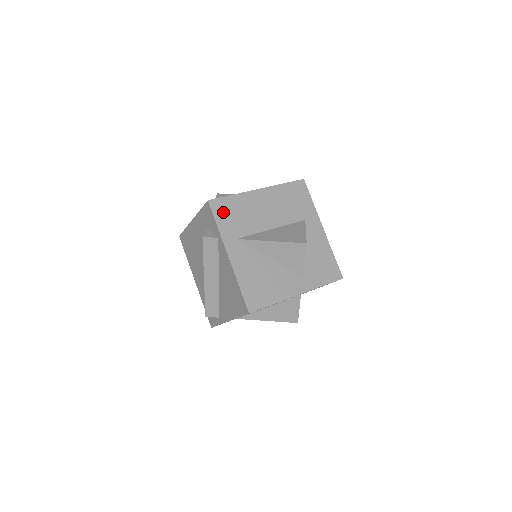
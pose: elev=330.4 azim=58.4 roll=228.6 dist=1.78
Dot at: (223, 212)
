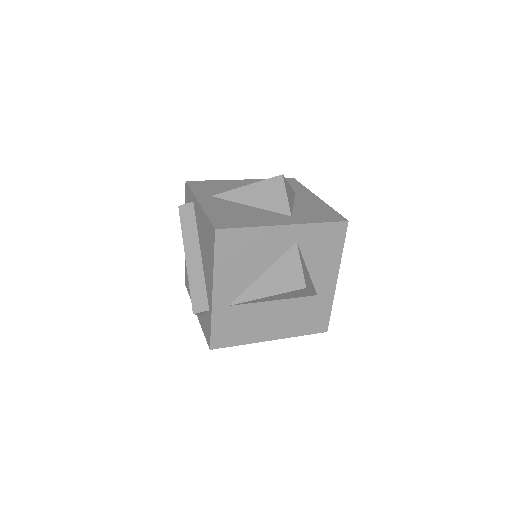
Dot at: (200, 186)
